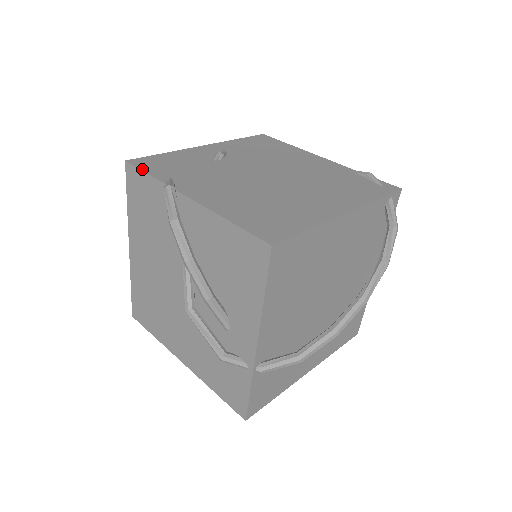
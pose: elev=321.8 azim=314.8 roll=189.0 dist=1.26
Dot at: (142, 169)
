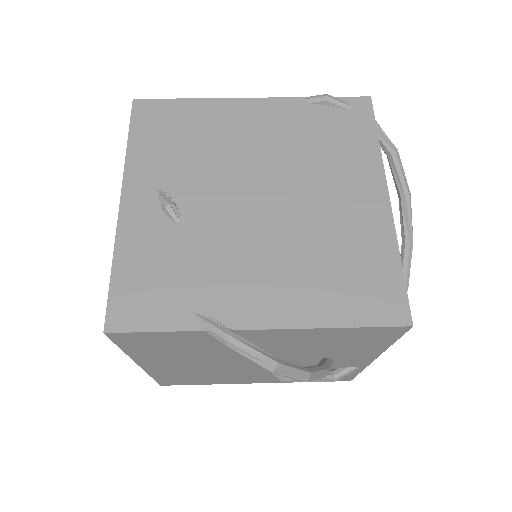
Dot at: (146, 330)
